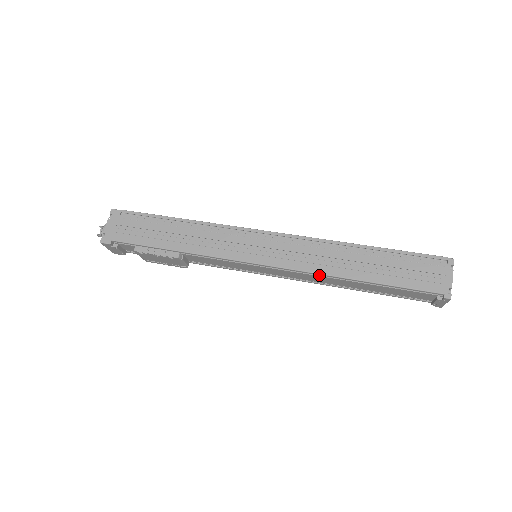
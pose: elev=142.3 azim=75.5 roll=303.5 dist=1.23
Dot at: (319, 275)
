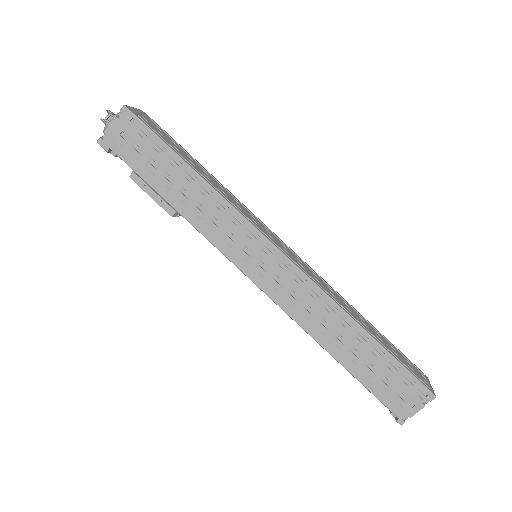
Dot at: (301, 323)
